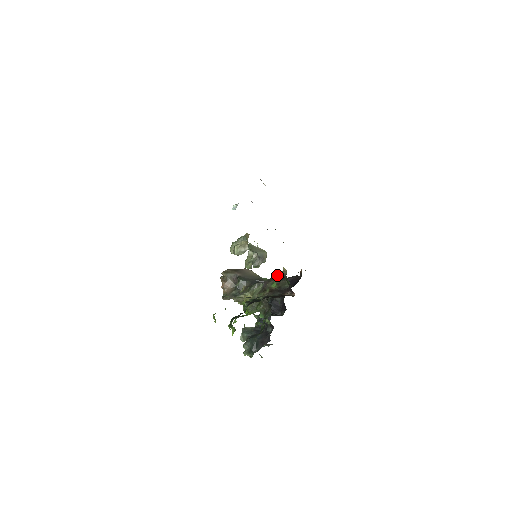
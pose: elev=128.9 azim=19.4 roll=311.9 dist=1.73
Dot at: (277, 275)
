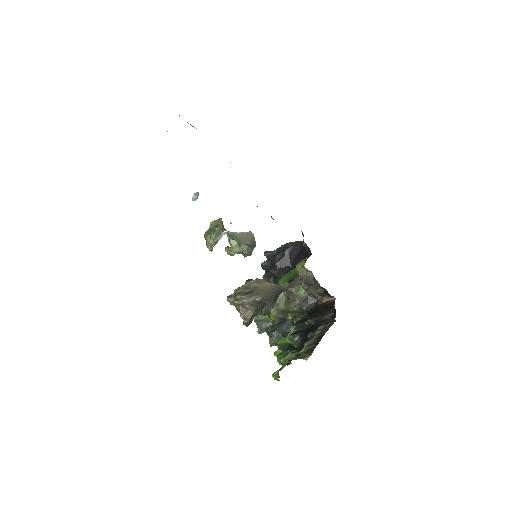
Dot at: (296, 275)
